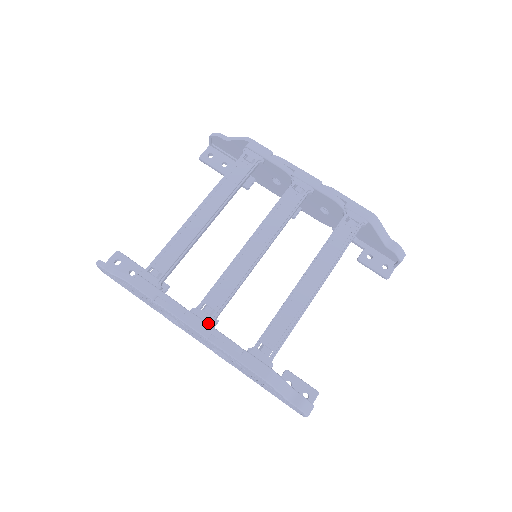
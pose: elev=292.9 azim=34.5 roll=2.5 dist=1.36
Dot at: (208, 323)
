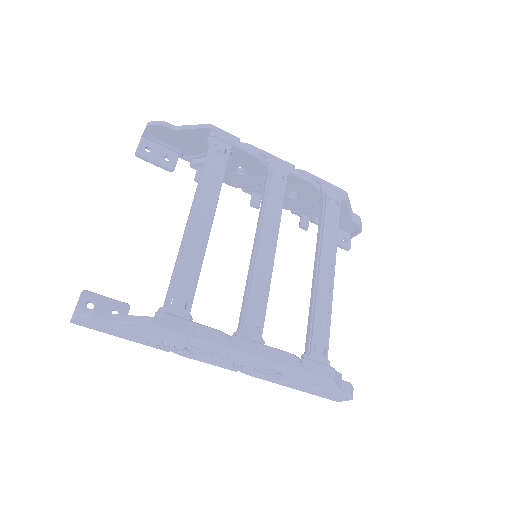
Dot at: (259, 342)
